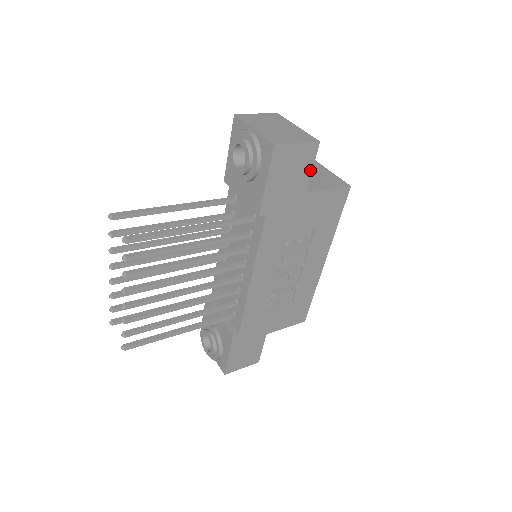
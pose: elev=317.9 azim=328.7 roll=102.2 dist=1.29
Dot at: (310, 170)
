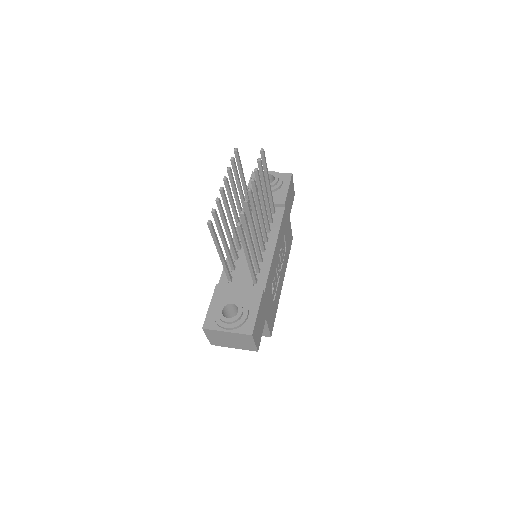
Dot at: occluded
